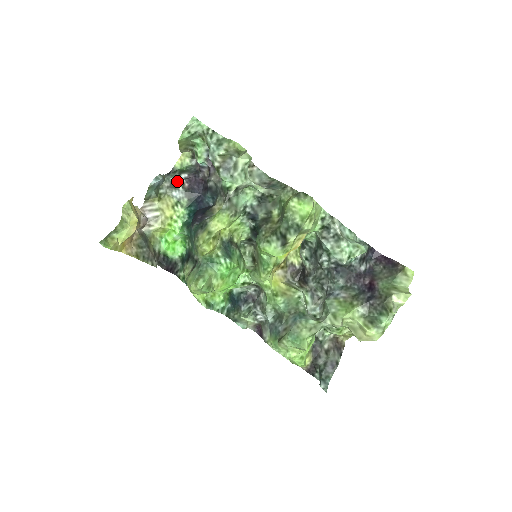
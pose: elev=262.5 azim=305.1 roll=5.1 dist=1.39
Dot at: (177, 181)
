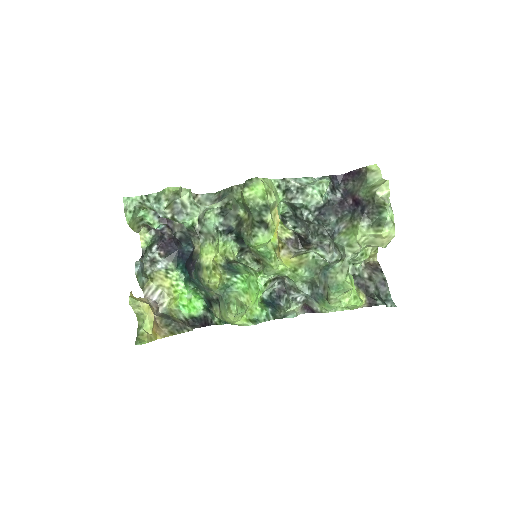
Dot at: (153, 256)
